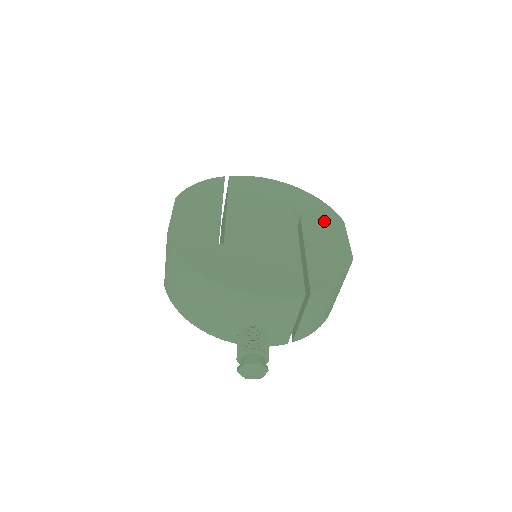
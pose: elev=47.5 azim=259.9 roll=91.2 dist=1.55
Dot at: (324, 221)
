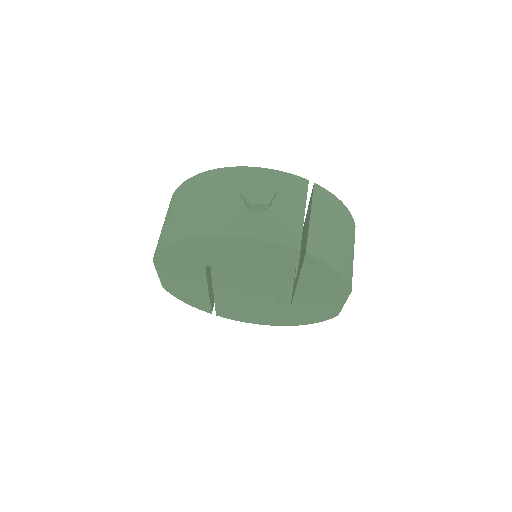
Dot at: occluded
